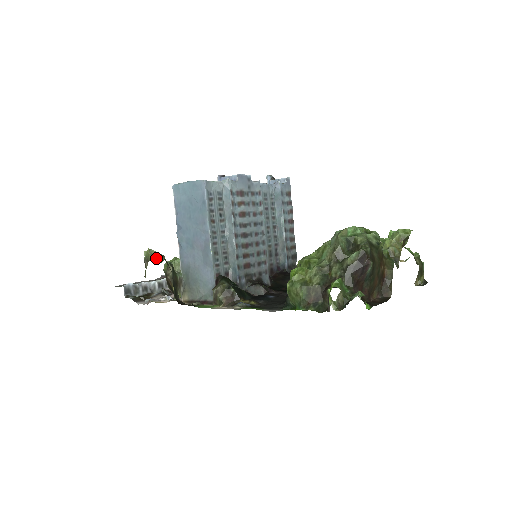
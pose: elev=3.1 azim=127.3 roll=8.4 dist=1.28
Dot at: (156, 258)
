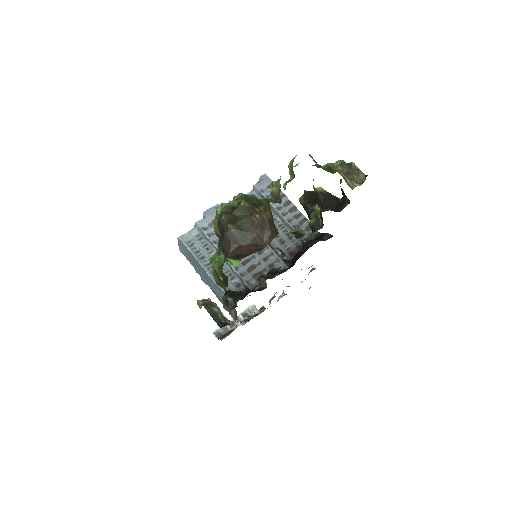
Dot at: (200, 305)
